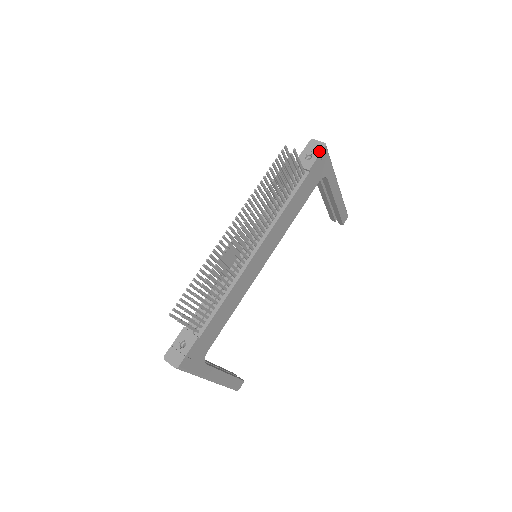
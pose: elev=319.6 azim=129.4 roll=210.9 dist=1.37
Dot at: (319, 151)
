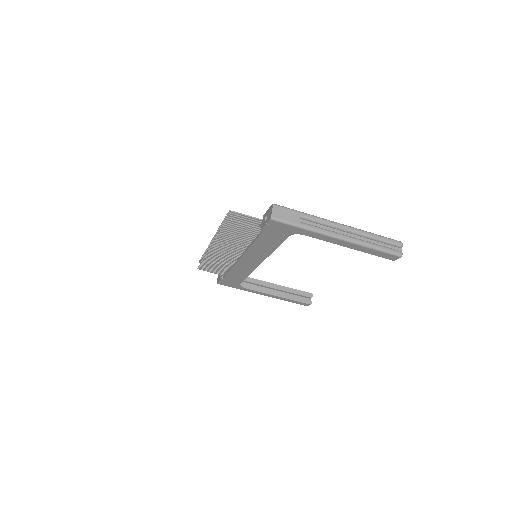
Dot at: (267, 220)
